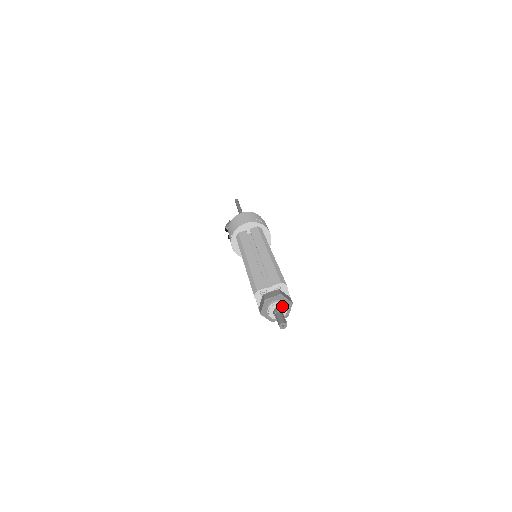
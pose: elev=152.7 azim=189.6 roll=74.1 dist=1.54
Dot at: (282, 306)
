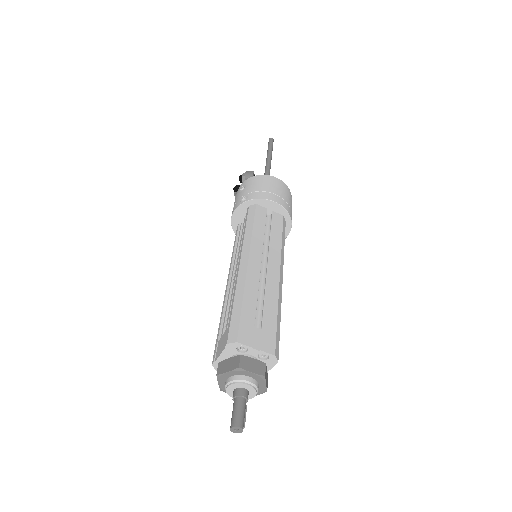
Dot at: (253, 391)
